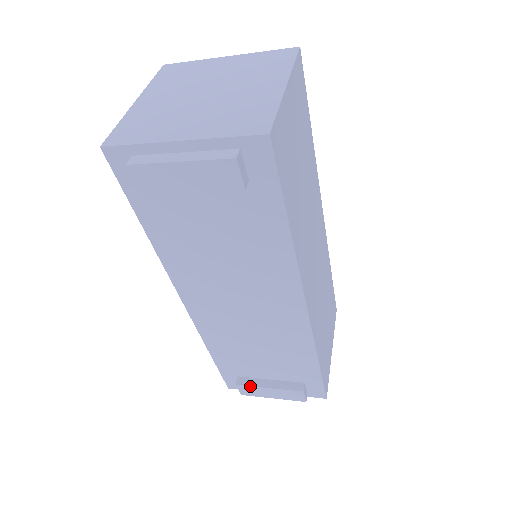
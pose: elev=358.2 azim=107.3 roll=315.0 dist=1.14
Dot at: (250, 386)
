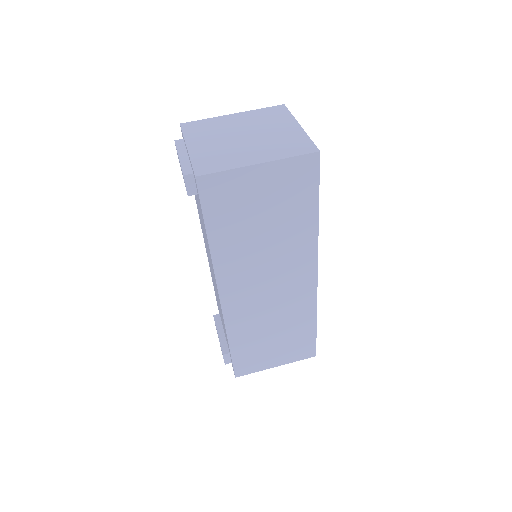
Dot at: (215, 323)
